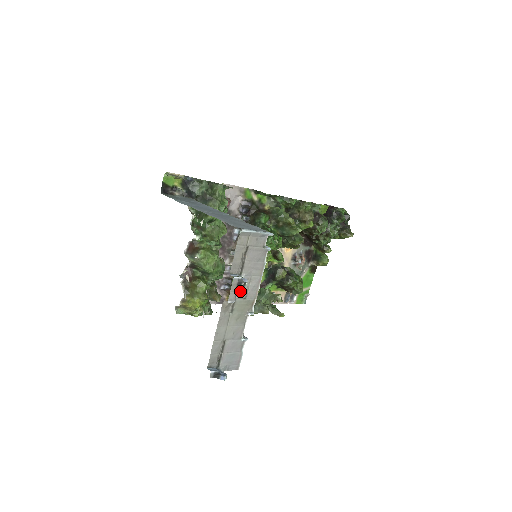
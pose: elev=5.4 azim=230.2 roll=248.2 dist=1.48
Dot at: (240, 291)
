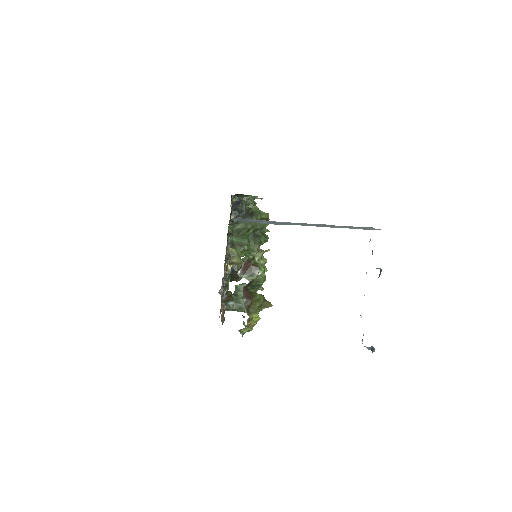
Dot at: occluded
